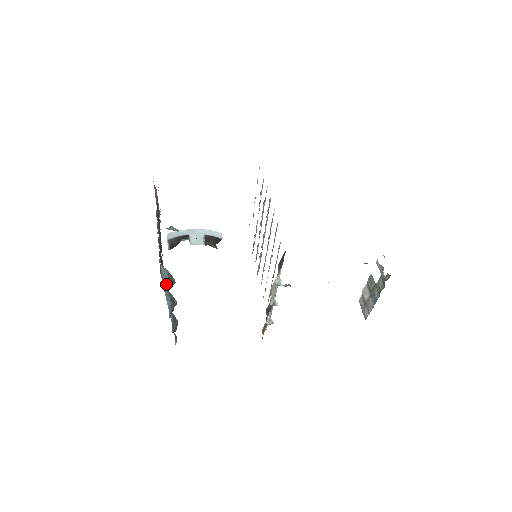
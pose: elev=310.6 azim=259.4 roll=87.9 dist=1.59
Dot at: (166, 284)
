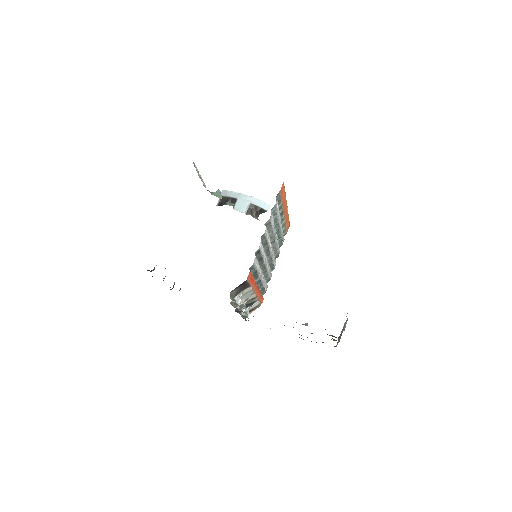
Dot at: occluded
